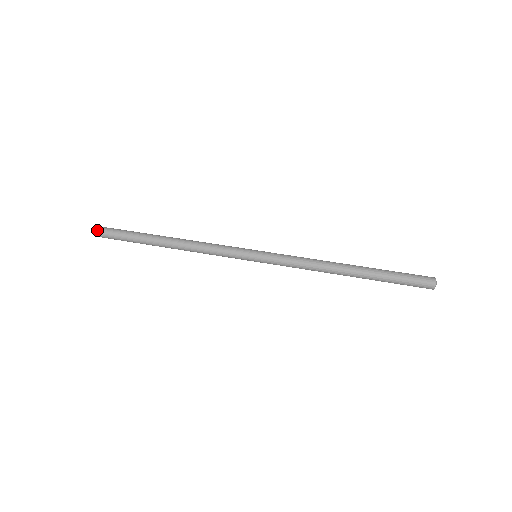
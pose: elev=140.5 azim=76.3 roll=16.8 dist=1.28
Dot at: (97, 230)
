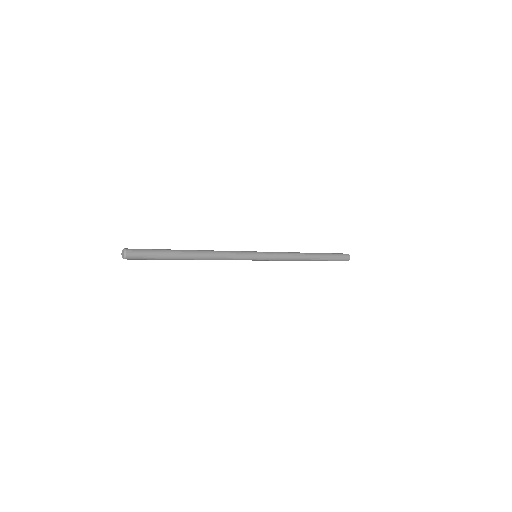
Dot at: (123, 250)
